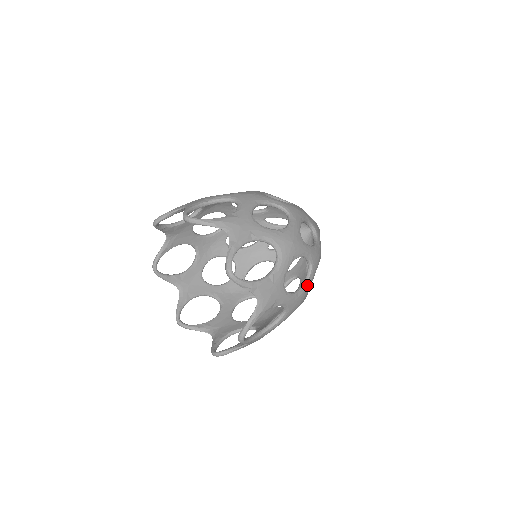
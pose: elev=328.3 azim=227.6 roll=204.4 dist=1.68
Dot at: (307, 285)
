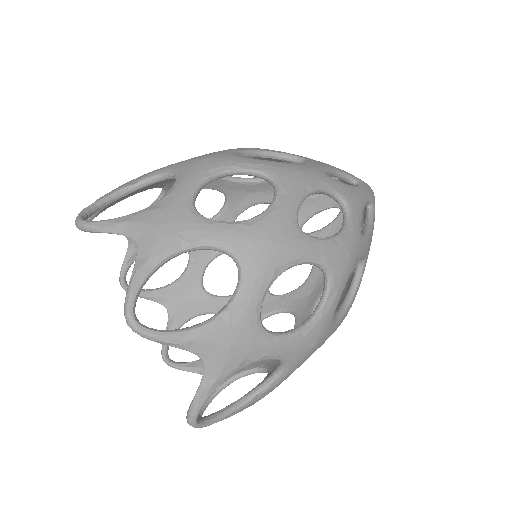
Dot at: (324, 311)
